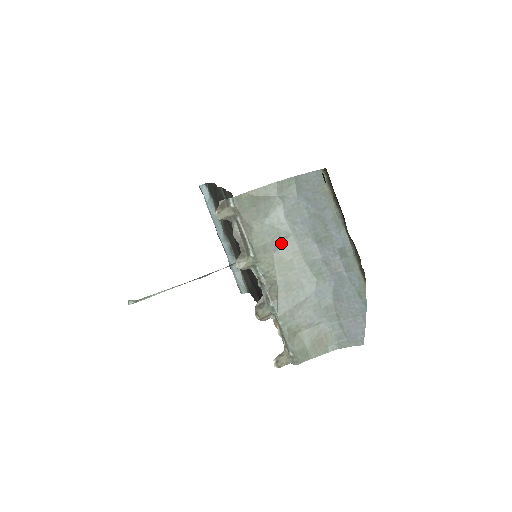
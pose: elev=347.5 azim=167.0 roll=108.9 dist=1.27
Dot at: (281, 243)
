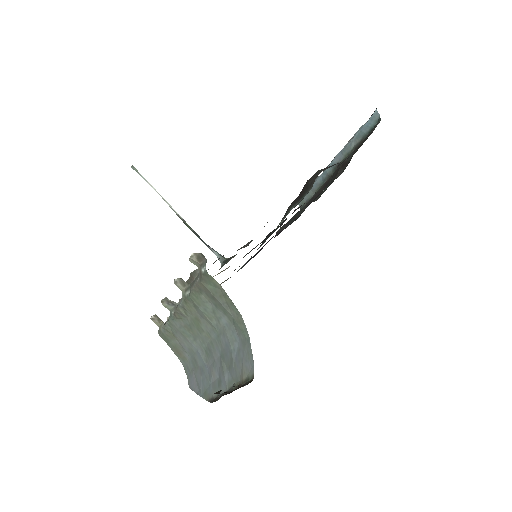
Dot at: (207, 321)
